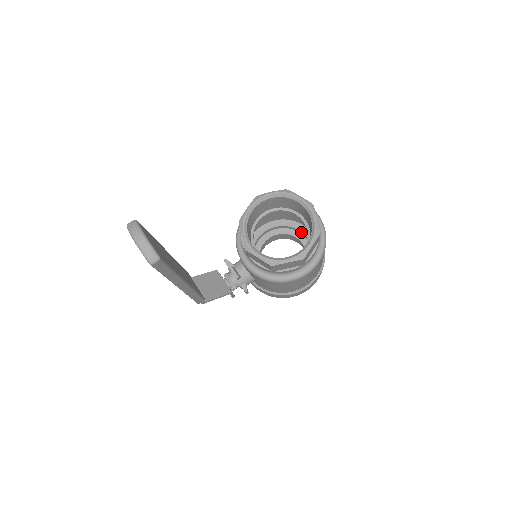
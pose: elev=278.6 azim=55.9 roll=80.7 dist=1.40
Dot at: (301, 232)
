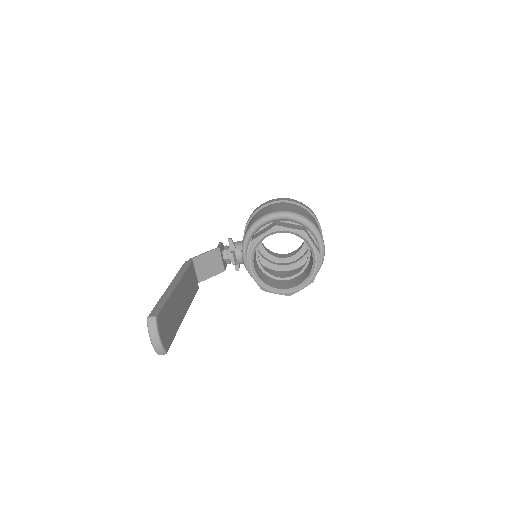
Dot at: occluded
